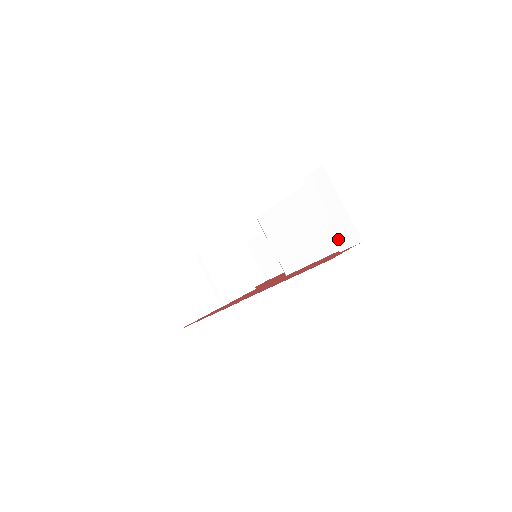
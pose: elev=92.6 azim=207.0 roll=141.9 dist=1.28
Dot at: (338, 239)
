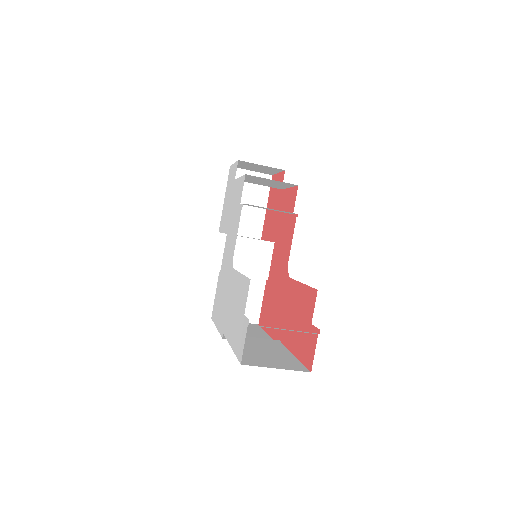
Dot at: occluded
